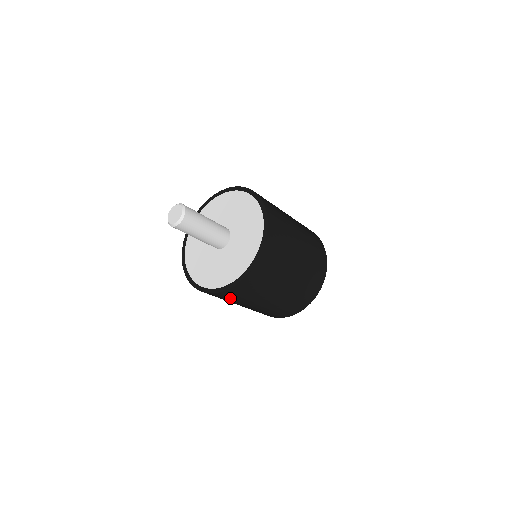
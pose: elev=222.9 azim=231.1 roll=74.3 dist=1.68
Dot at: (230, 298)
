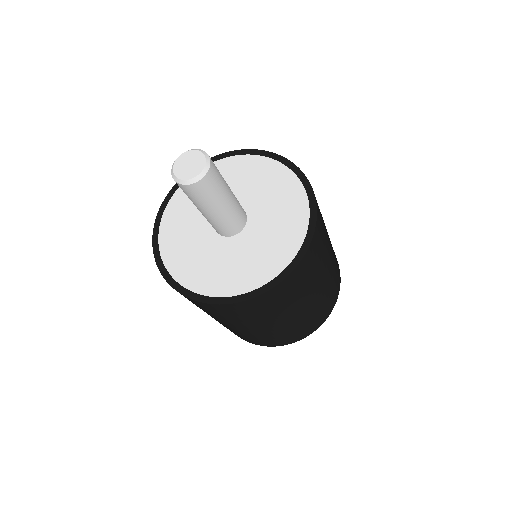
Dot at: (258, 310)
